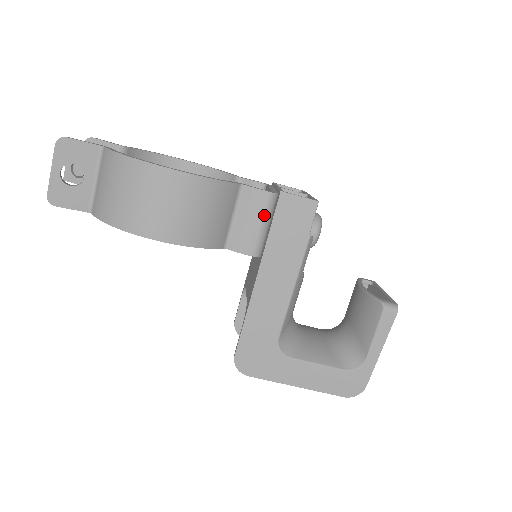
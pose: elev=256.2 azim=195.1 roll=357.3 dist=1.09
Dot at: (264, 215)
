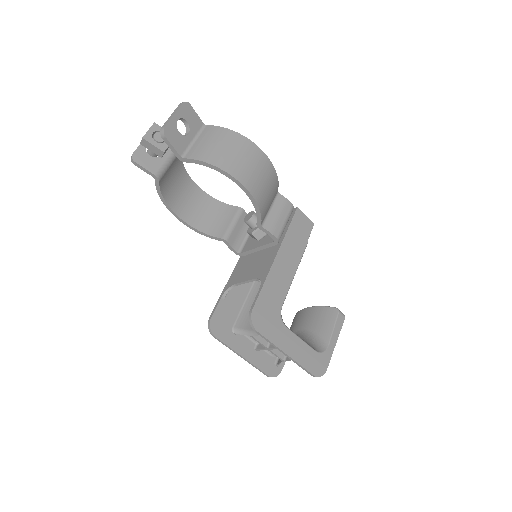
Dot at: (287, 216)
